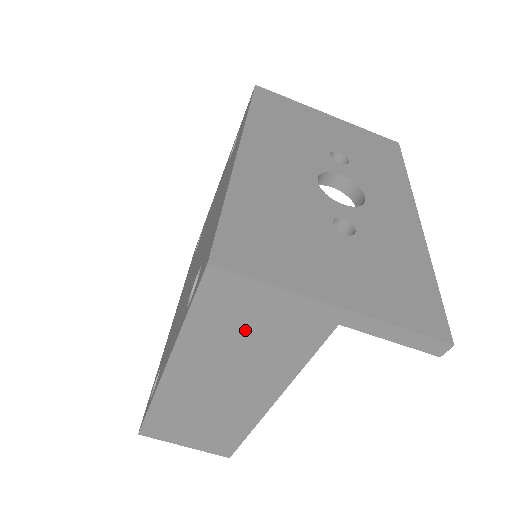
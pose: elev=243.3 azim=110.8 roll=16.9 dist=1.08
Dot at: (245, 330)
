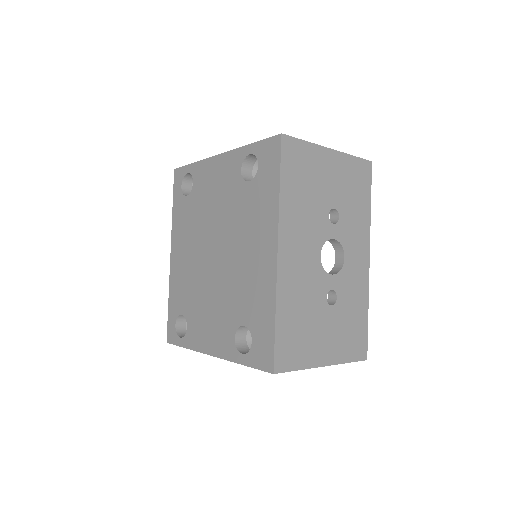
Dot at: occluded
